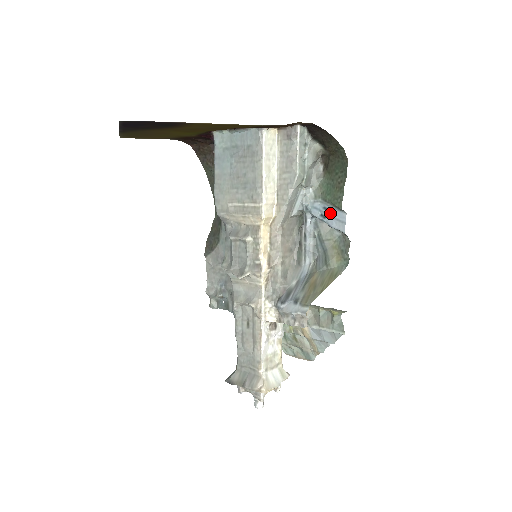
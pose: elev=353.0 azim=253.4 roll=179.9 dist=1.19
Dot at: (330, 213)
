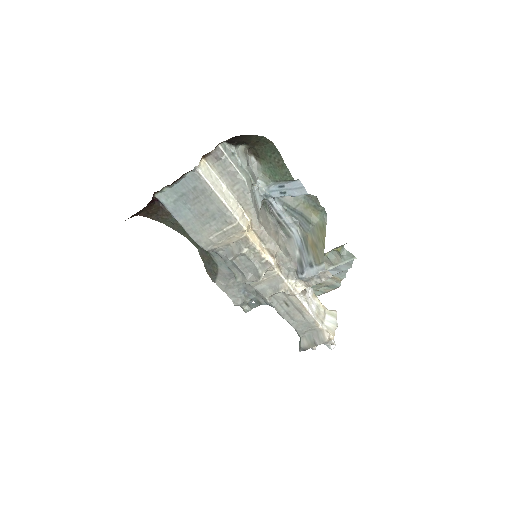
Dot at: (287, 188)
